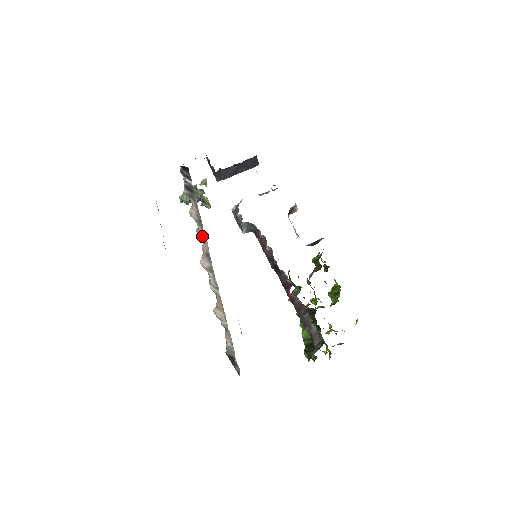
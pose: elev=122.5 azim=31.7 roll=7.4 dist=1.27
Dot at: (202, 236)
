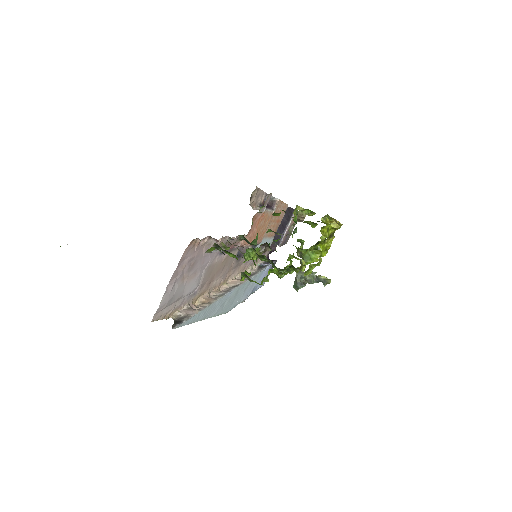
Dot at: occluded
